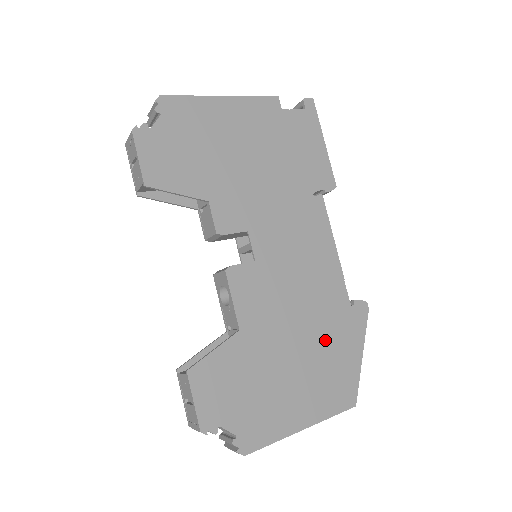
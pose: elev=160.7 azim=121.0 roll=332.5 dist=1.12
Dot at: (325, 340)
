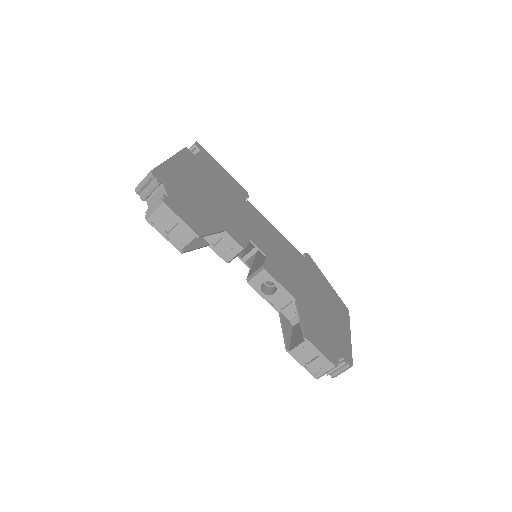
Dot at: (316, 283)
